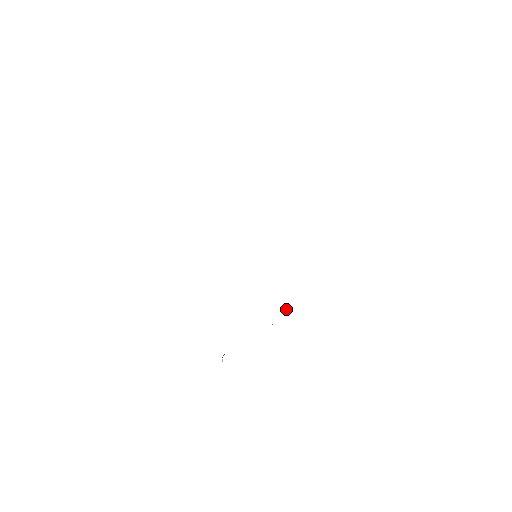
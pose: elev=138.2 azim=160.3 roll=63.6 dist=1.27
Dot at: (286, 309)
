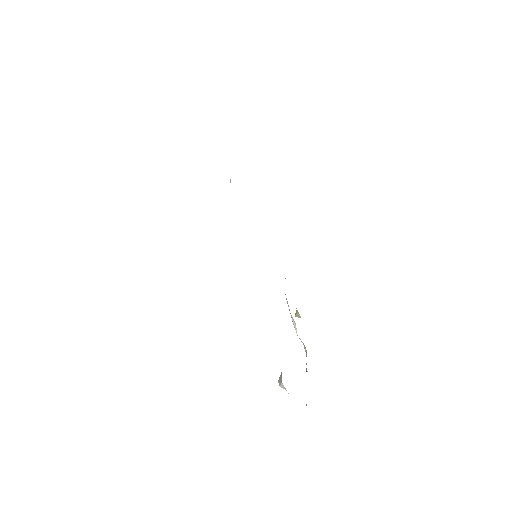
Dot at: (298, 313)
